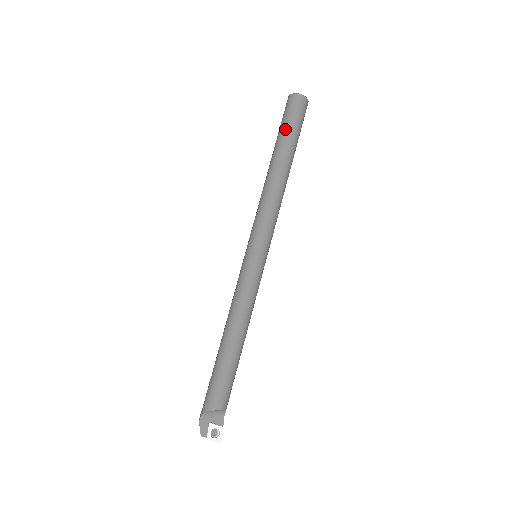
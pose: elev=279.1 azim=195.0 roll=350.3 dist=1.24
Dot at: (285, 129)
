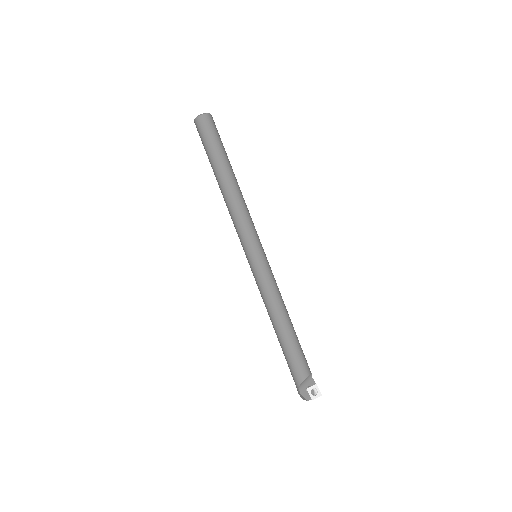
Dot at: (212, 148)
